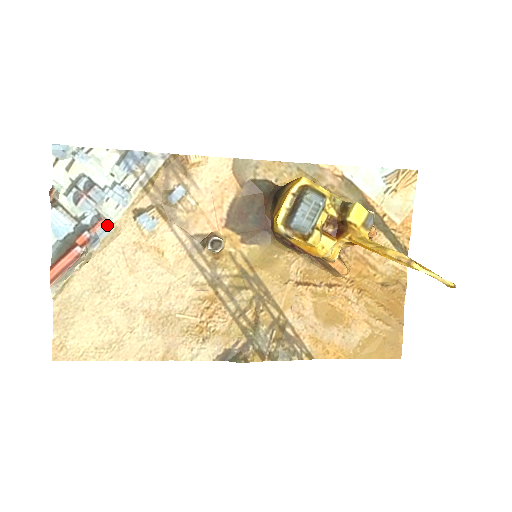
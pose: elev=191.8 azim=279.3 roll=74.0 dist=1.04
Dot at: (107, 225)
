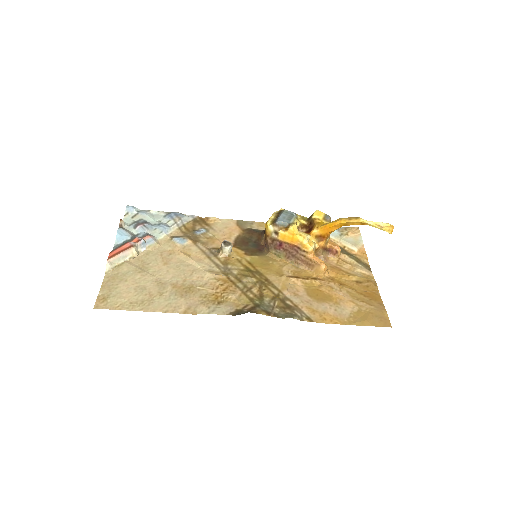
Dot at: (153, 239)
